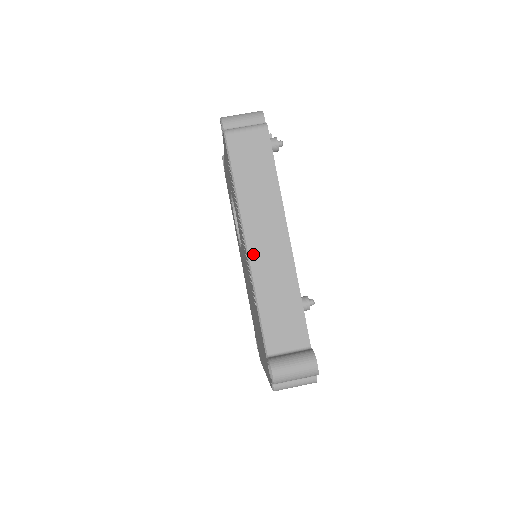
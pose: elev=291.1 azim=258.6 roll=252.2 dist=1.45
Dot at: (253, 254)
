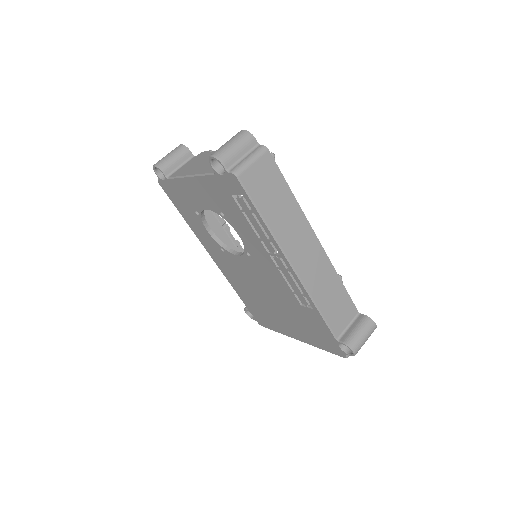
Dot at: (301, 272)
